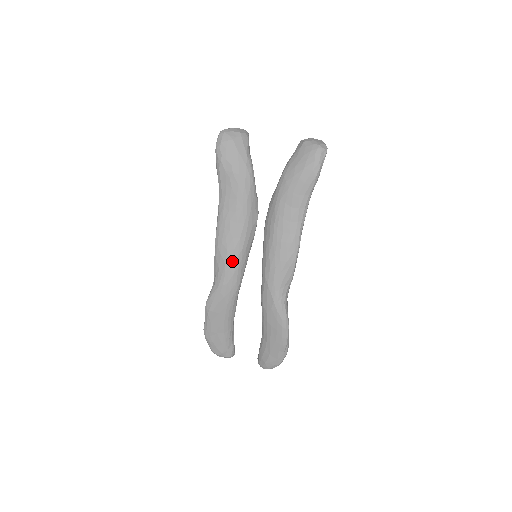
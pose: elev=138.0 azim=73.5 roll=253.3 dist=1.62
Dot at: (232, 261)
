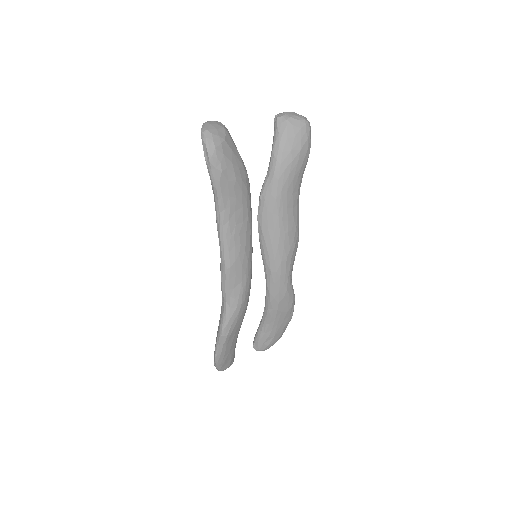
Dot at: (247, 275)
